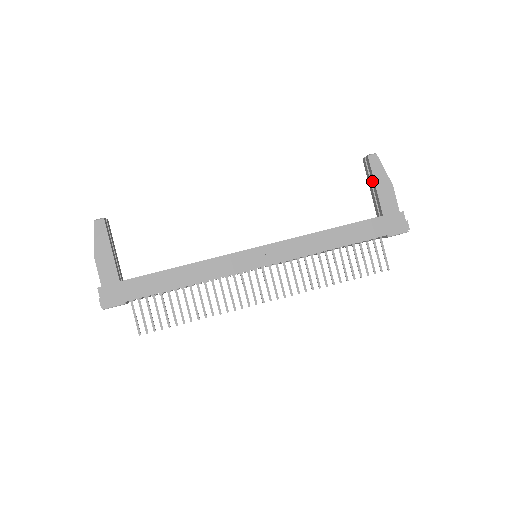
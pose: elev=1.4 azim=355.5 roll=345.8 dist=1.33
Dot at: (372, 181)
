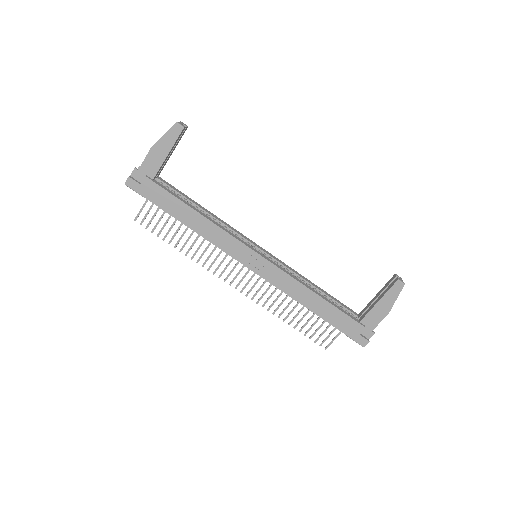
Dot at: (381, 295)
